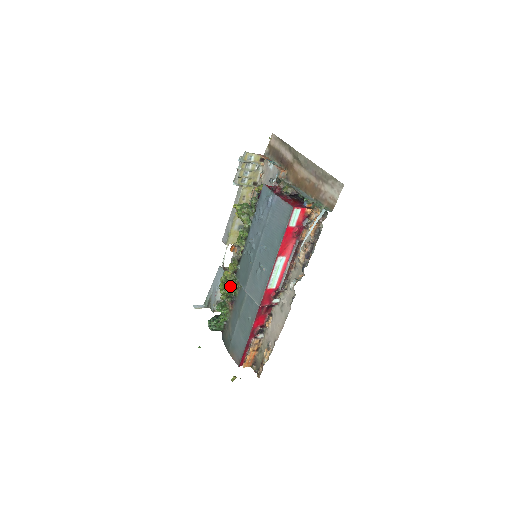
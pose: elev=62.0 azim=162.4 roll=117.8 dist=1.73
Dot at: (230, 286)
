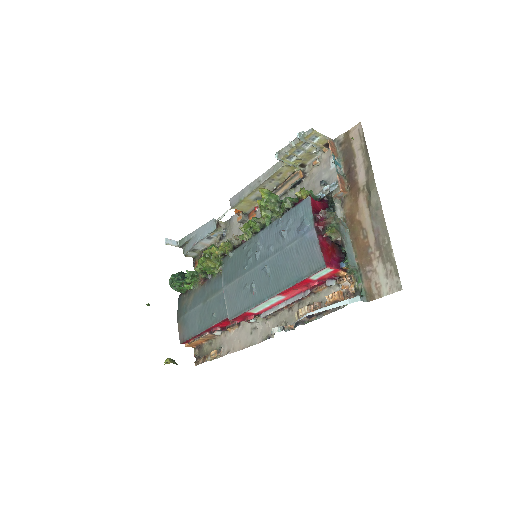
Dot at: occluded
